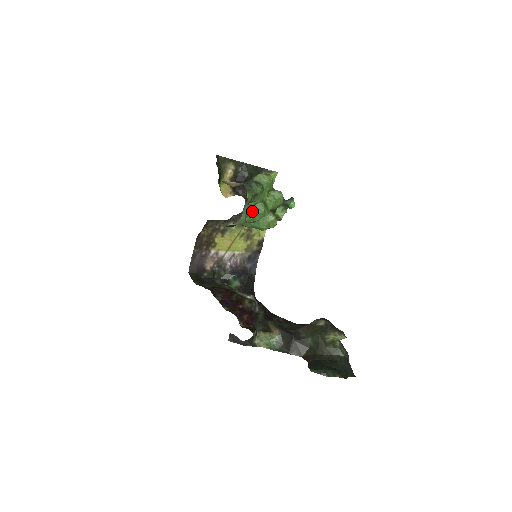
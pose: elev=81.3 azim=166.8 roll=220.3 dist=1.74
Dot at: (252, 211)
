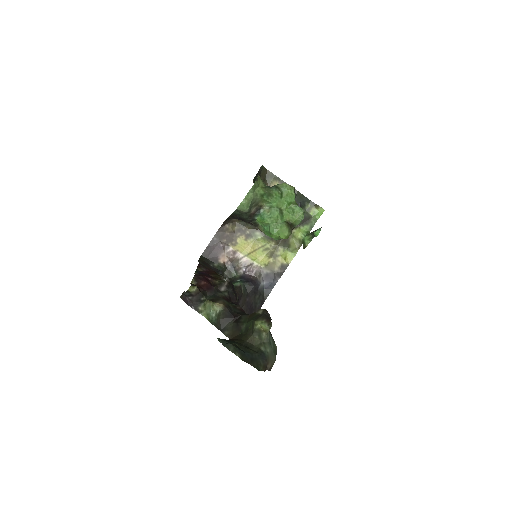
Dot at: (266, 212)
